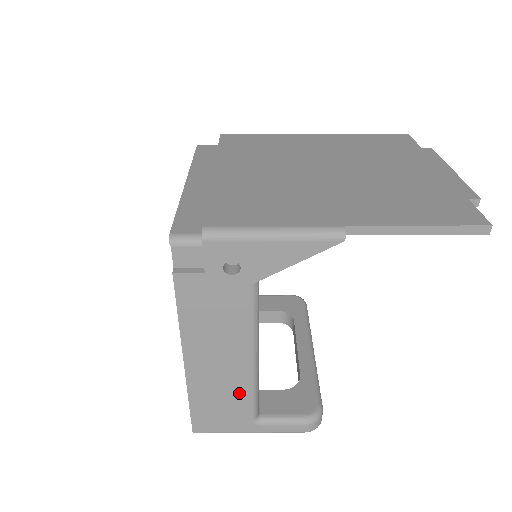
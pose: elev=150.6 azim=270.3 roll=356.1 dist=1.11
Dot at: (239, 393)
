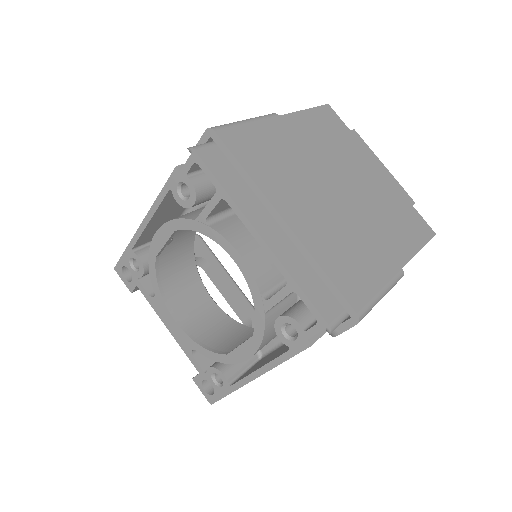
Dot at: occluded
